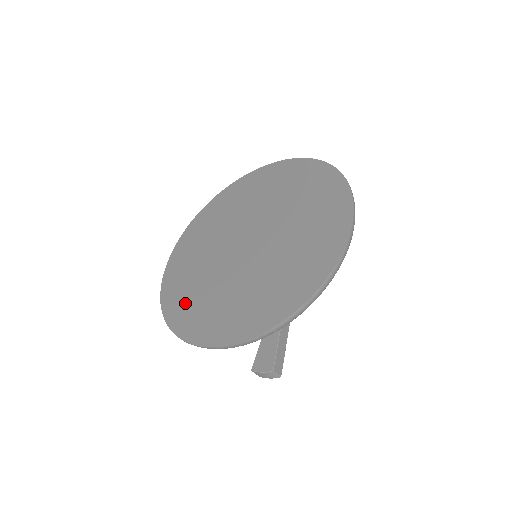
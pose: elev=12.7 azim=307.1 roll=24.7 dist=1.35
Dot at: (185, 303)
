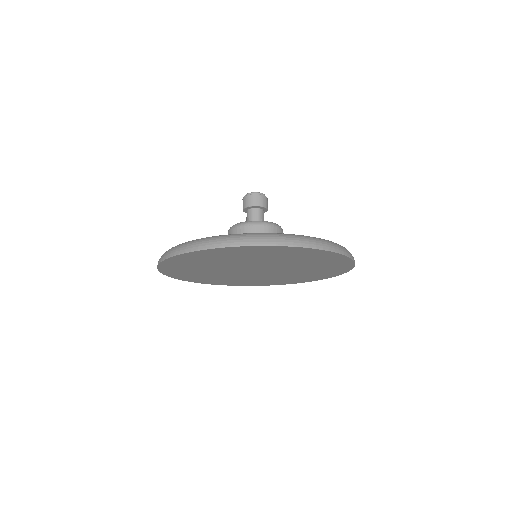
Dot at: occluded
